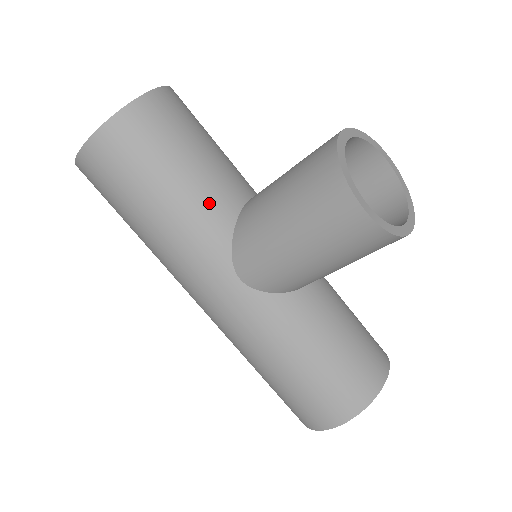
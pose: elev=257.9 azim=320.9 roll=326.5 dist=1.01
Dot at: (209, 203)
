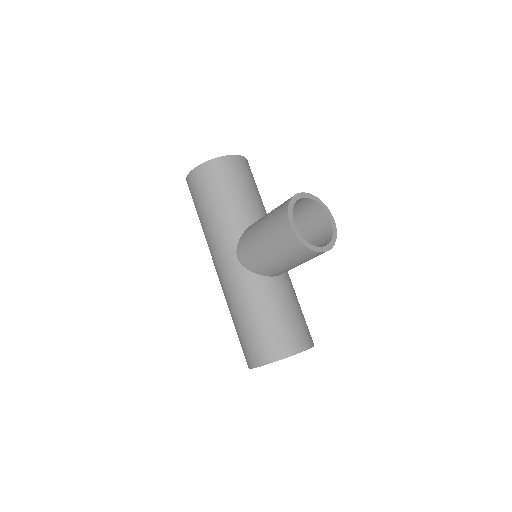
Dot at: (237, 215)
